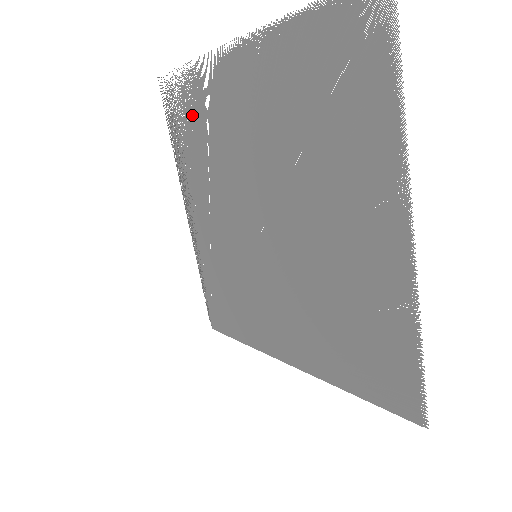
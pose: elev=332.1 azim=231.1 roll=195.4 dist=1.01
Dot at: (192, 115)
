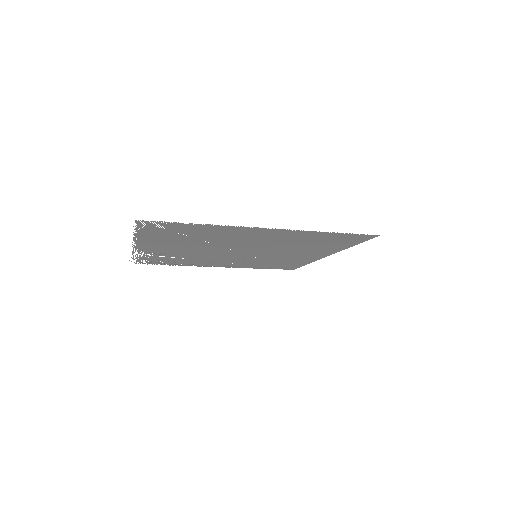
Dot at: occluded
